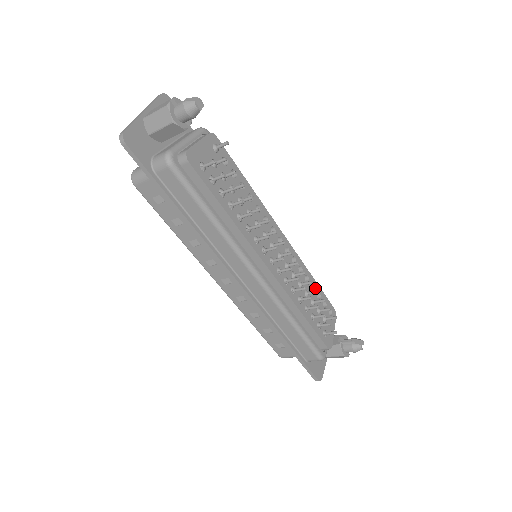
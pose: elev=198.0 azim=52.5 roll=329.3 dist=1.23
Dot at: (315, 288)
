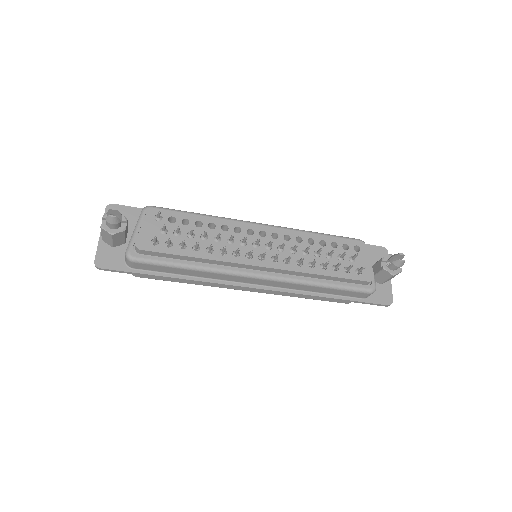
Dot at: (326, 242)
